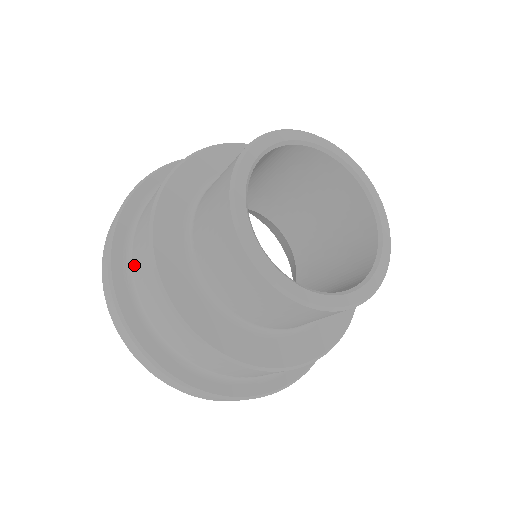
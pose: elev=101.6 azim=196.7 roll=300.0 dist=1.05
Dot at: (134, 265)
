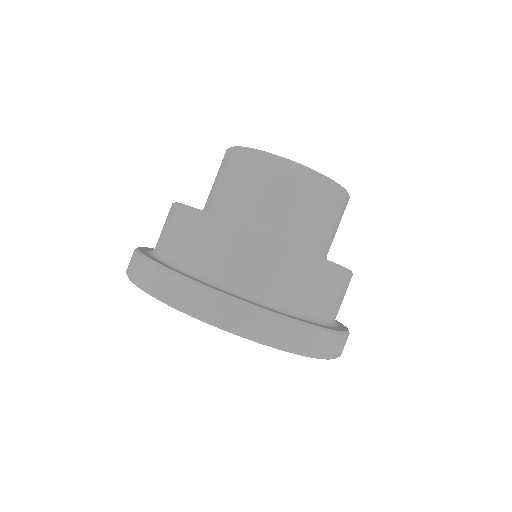
Dot at: (217, 272)
